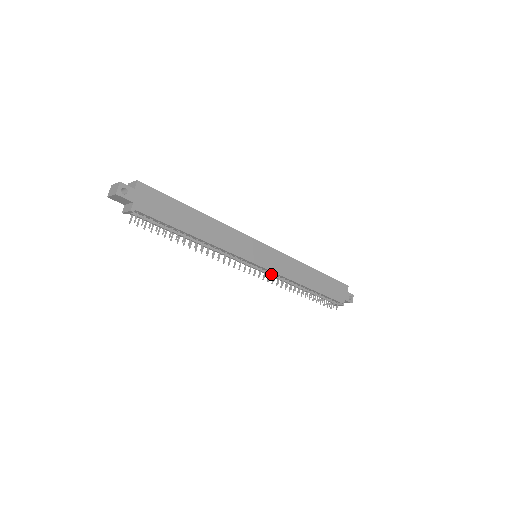
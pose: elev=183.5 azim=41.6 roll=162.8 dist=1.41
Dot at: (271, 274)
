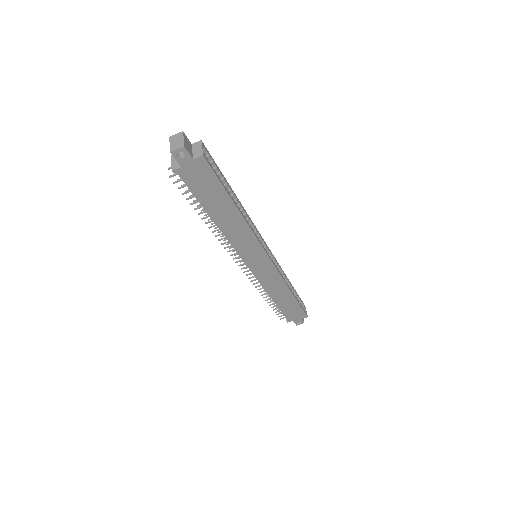
Dot at: occluded
